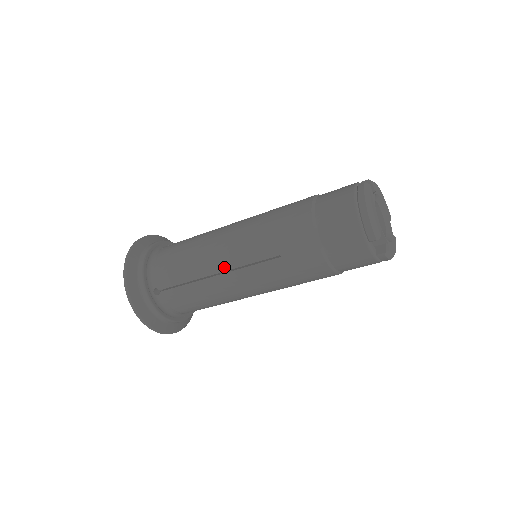
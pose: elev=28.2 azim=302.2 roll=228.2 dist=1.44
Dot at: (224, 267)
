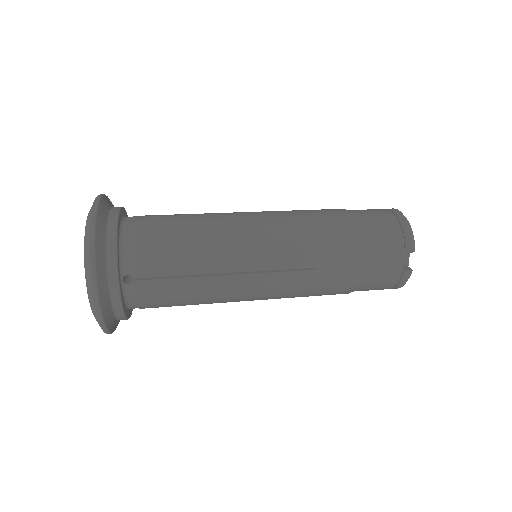
Dot at: occluded
